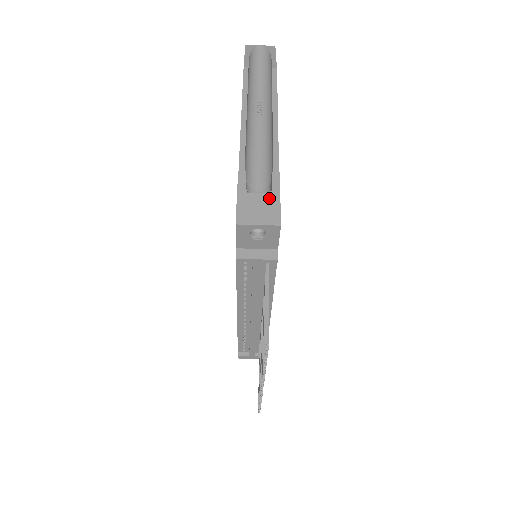
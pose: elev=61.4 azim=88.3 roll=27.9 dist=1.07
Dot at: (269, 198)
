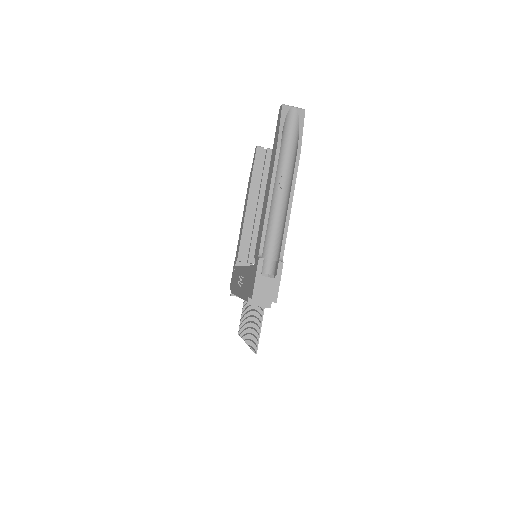
Dot at: (274, 282)
